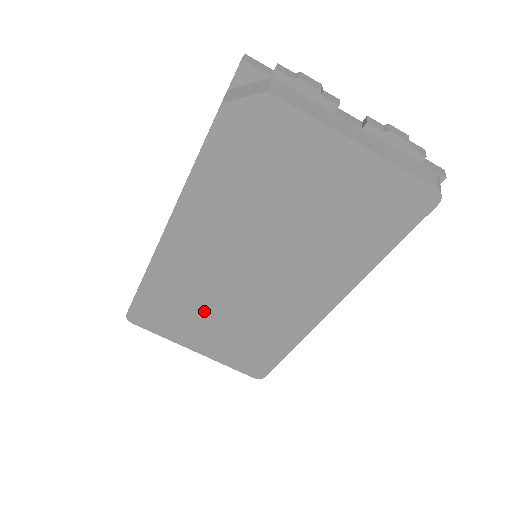
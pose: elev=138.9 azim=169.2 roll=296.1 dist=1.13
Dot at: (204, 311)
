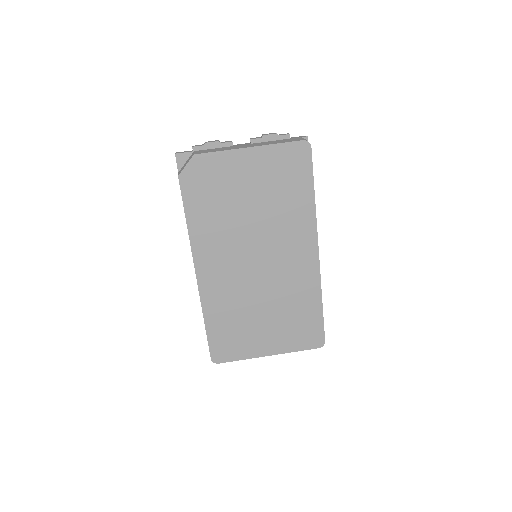
Dot at: (253, 315)
